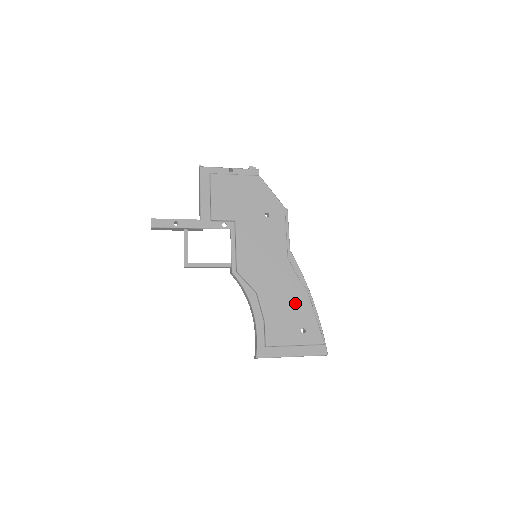
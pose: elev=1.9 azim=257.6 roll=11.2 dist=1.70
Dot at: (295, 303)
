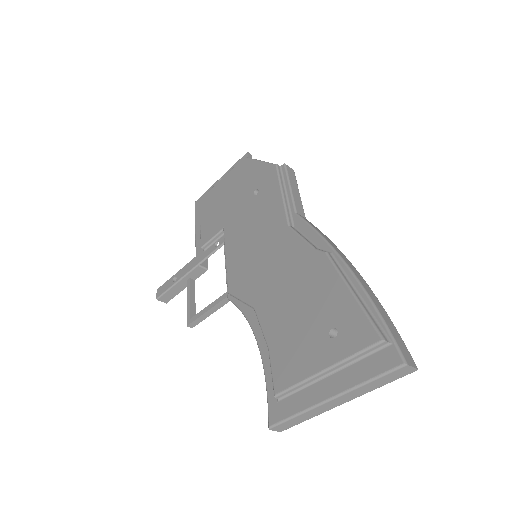
Dot at: (310, 289)
